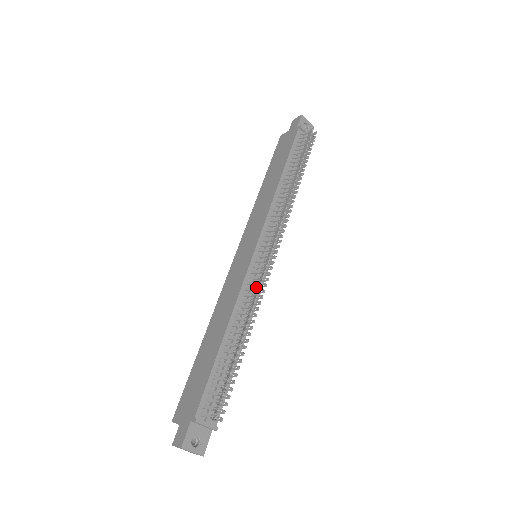
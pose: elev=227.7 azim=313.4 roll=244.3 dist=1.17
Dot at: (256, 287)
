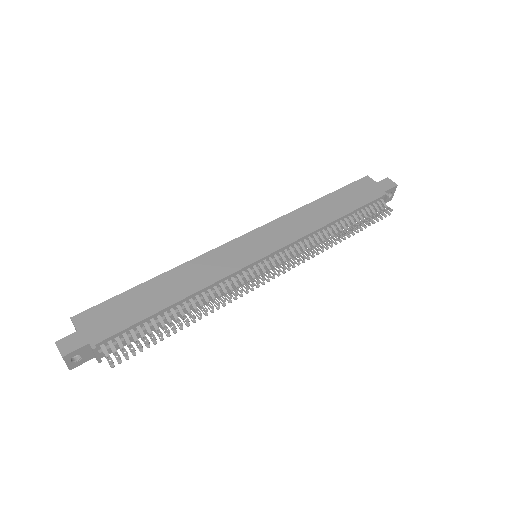
Dot at: occluded
